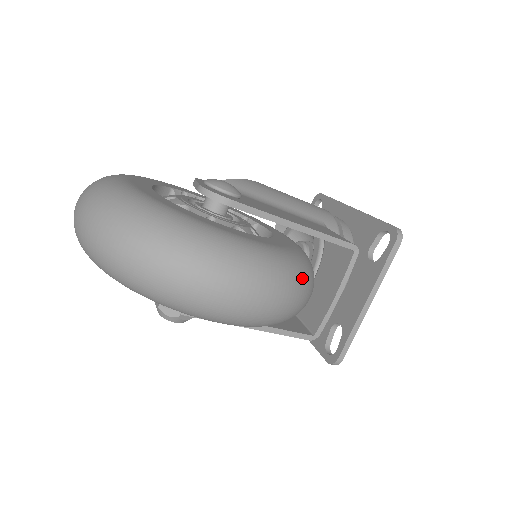
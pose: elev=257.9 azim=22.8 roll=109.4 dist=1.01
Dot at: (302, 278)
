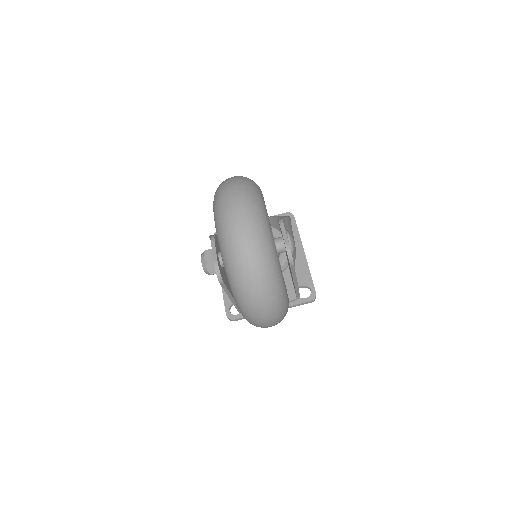
Dot at: occluded
